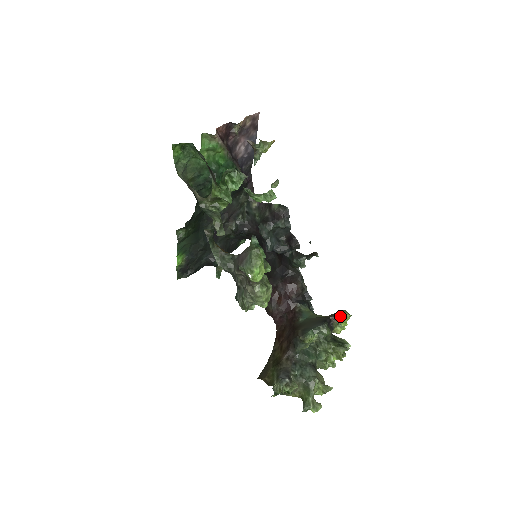
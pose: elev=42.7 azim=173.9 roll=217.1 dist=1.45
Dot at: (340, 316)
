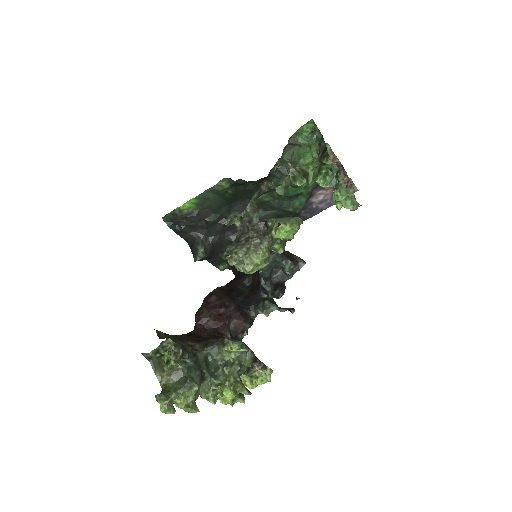
Dot at: (265, 368)
